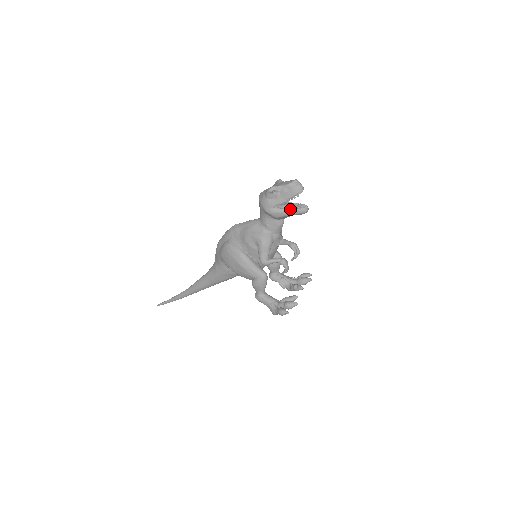
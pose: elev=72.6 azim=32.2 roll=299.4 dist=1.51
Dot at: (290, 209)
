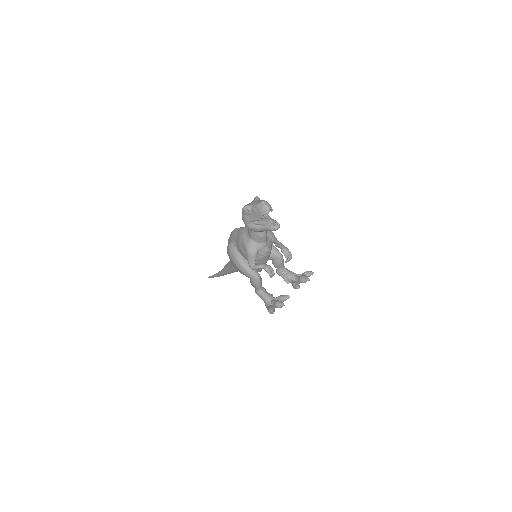
Dot at: (263, 226)
